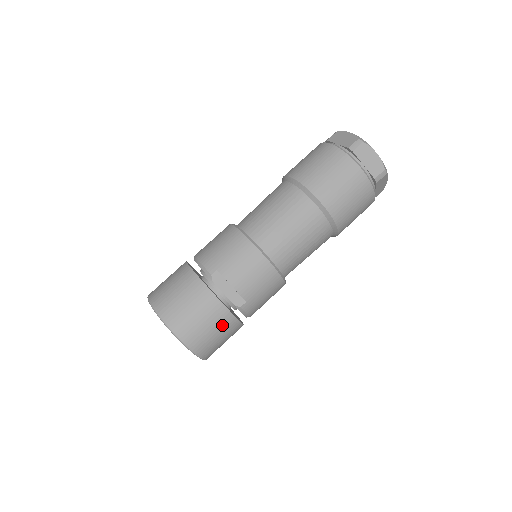
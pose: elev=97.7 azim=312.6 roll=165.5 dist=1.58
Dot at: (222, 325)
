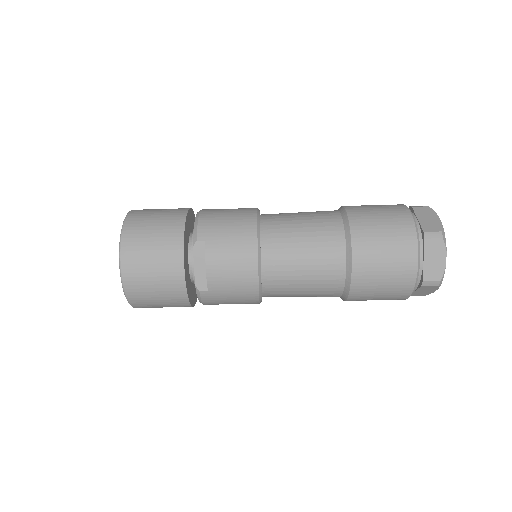
Dot at: (170, 292)
